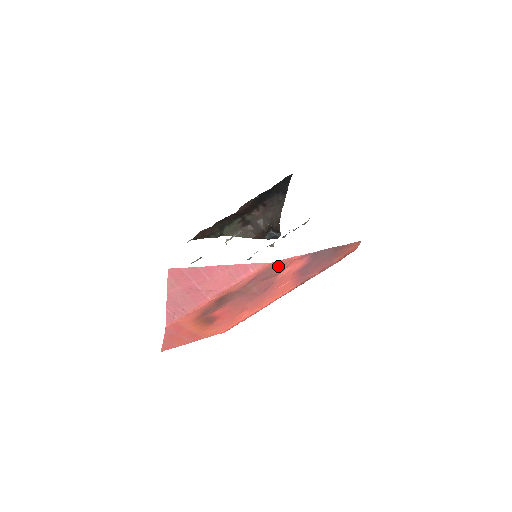
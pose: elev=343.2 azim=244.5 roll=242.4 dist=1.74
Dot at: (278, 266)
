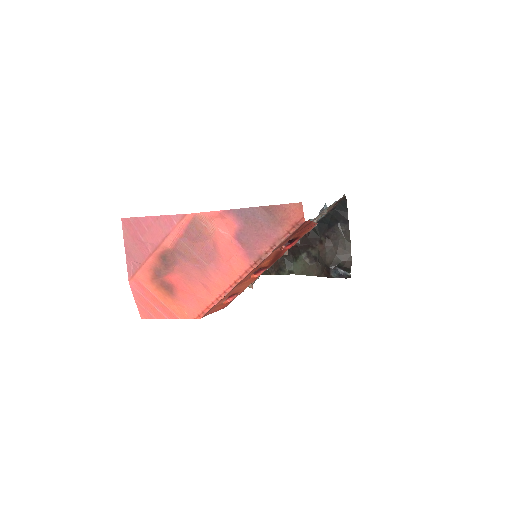
Dot at: (202, 222)
